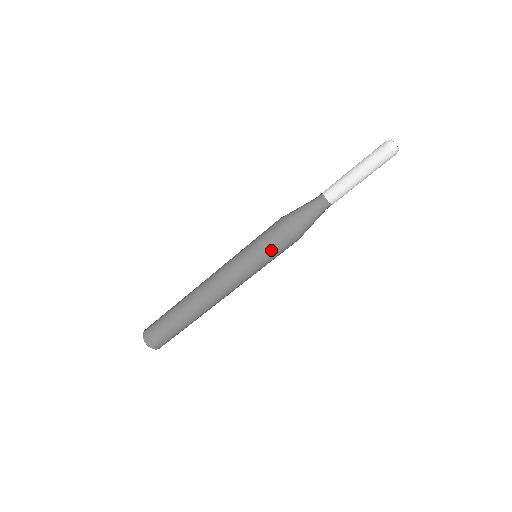
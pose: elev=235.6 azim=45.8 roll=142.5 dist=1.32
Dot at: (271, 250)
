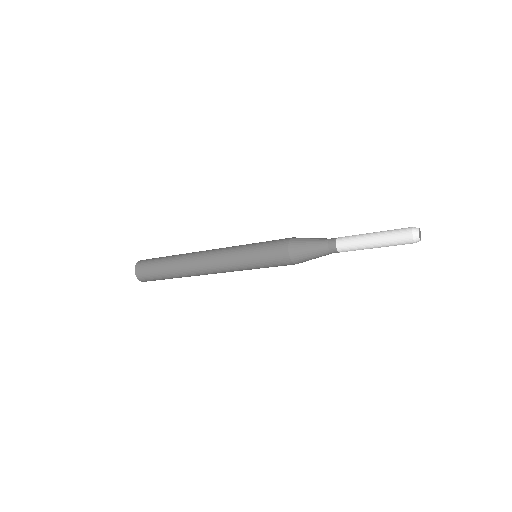
Dot at: occluded
